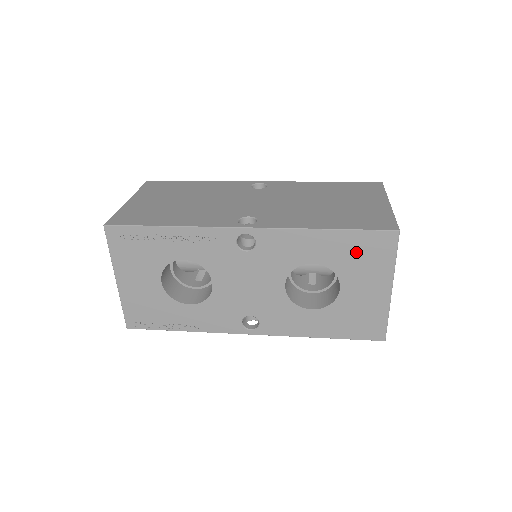
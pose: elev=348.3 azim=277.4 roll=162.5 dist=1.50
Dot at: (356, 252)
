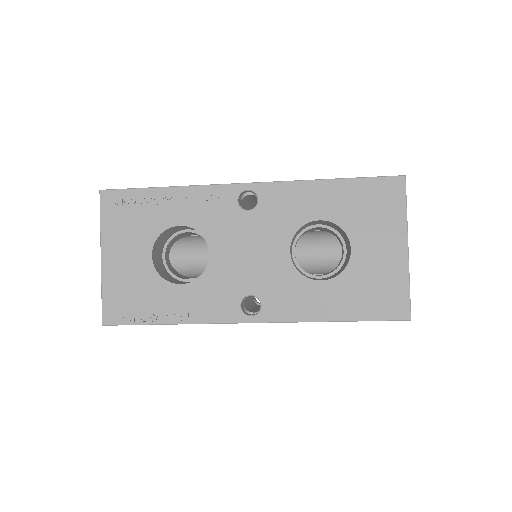
Dot at: (364, 203)
